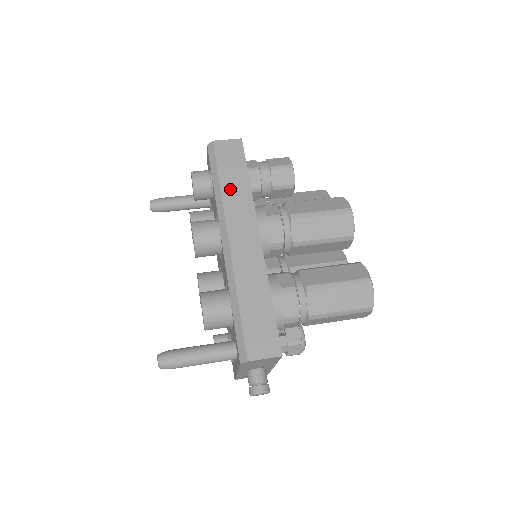
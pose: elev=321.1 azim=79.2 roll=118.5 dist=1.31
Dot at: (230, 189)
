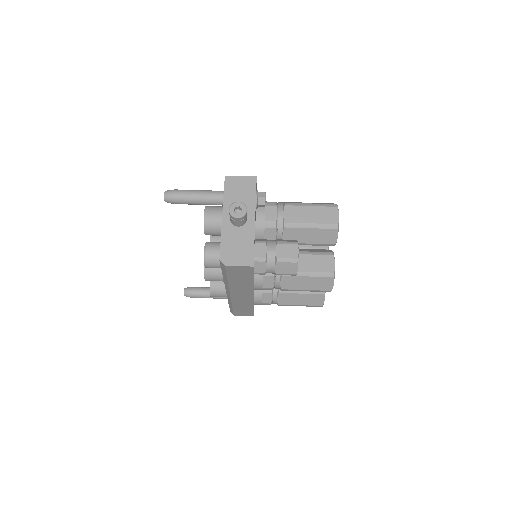
Dot at: (236, 283)
